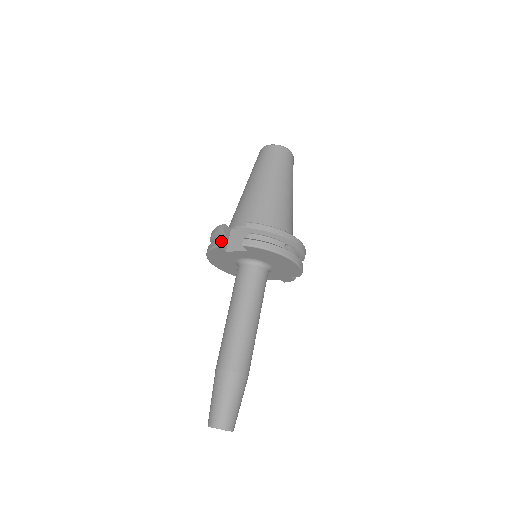
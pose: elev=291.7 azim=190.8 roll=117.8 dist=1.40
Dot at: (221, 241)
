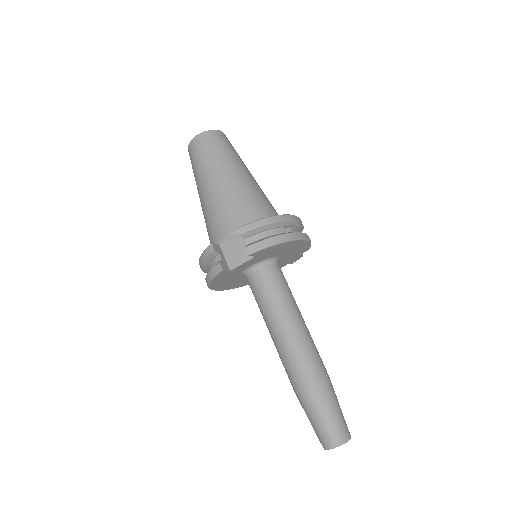
Dot at: (220, 264)
